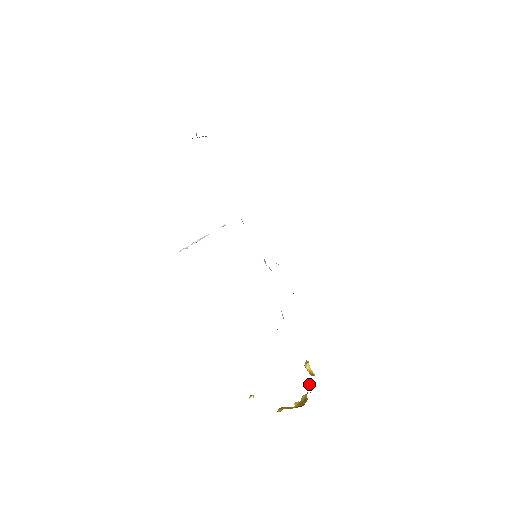
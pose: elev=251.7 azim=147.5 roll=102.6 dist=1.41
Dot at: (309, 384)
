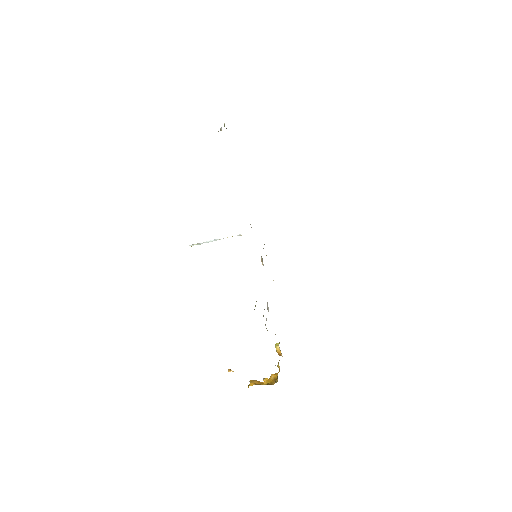
Dot at: (278, 365)
